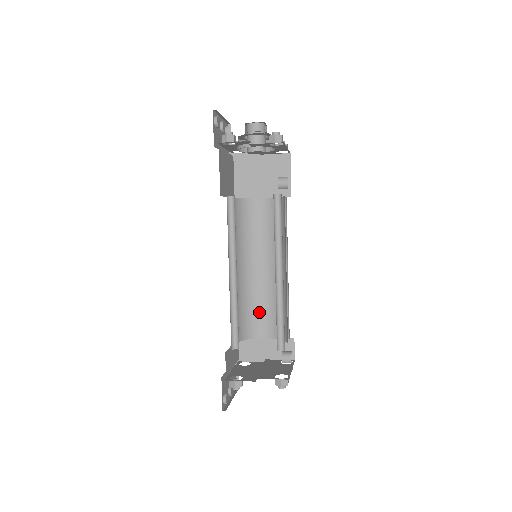
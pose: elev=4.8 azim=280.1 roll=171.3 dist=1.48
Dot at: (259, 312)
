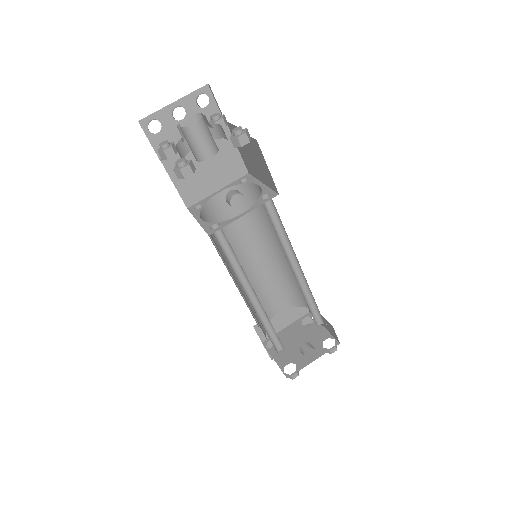
Dot at: occluded
